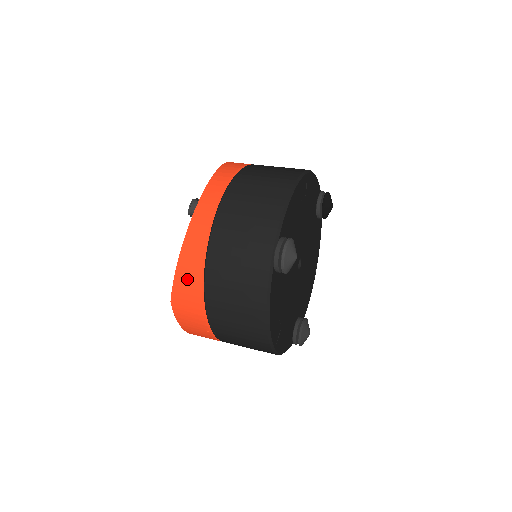
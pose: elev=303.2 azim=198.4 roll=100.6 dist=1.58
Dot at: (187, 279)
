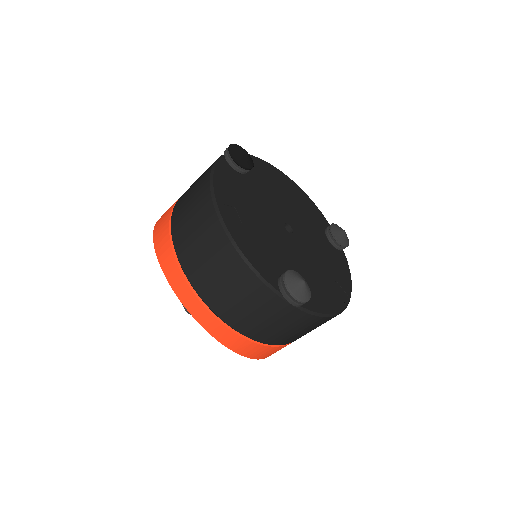
Dot at: (259, 353)
